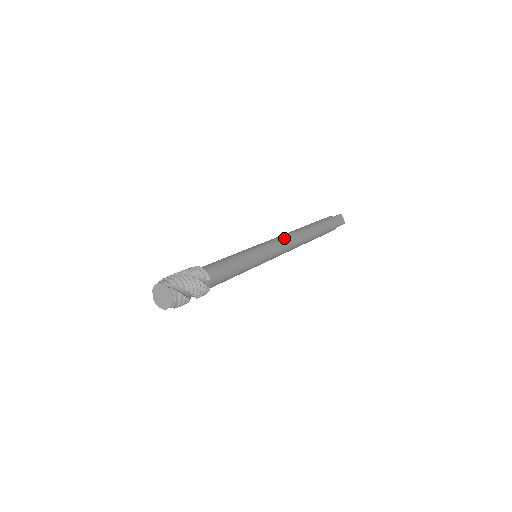
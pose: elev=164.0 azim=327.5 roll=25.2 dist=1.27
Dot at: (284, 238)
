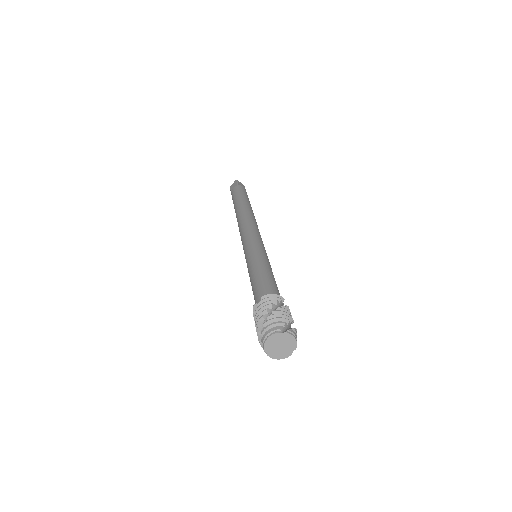
Dot at: (251, 225)
